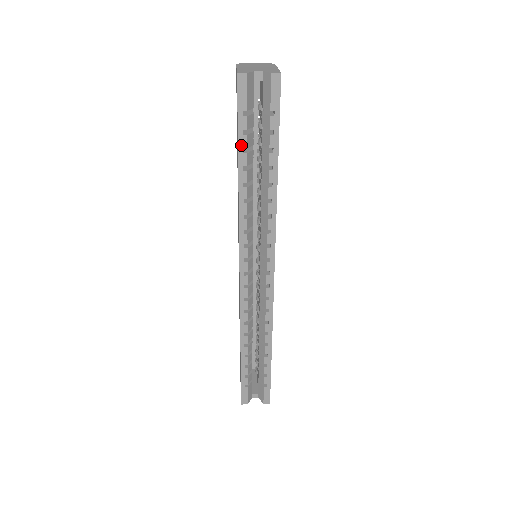
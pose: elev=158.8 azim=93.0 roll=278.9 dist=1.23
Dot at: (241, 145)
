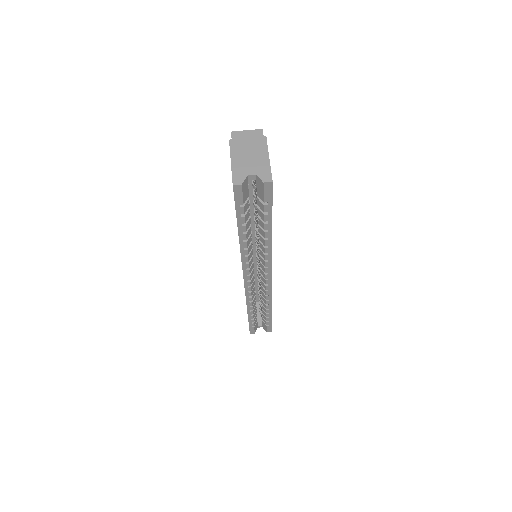
Dot at: (240, 222)
